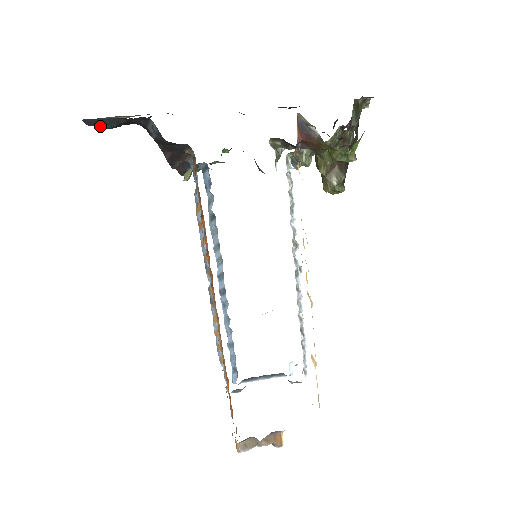
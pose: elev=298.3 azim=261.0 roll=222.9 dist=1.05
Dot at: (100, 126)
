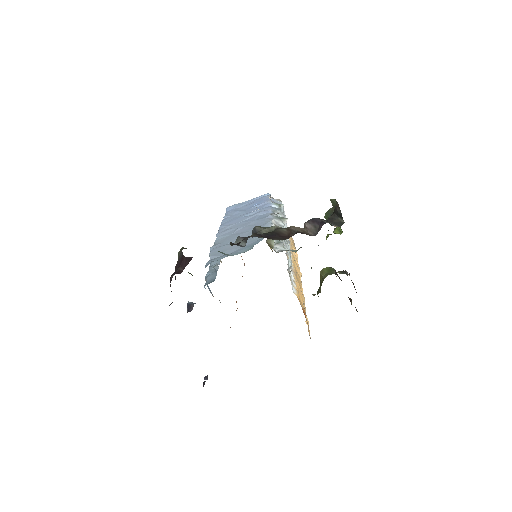
Dot at: occluded
